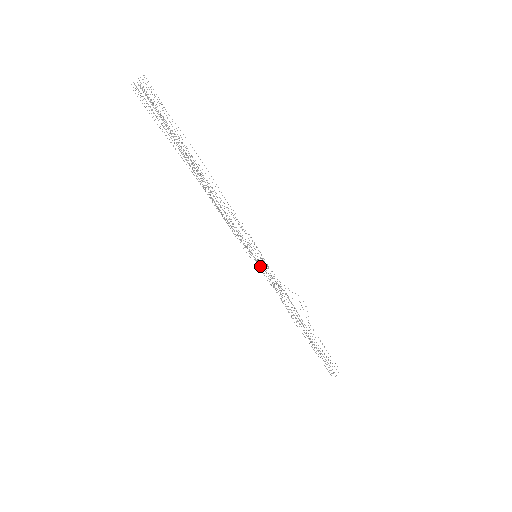
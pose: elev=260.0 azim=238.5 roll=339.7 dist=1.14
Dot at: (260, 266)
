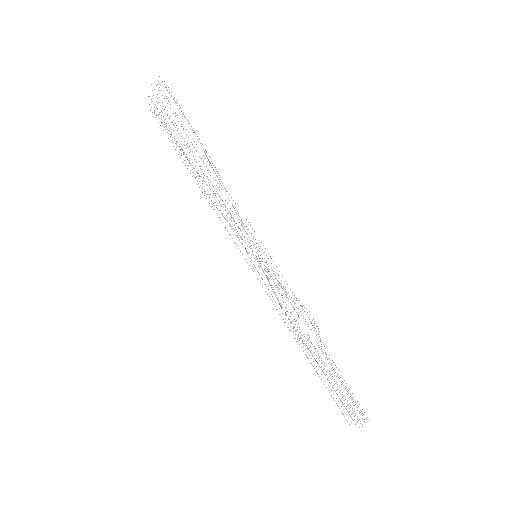
Dot at: occluded
